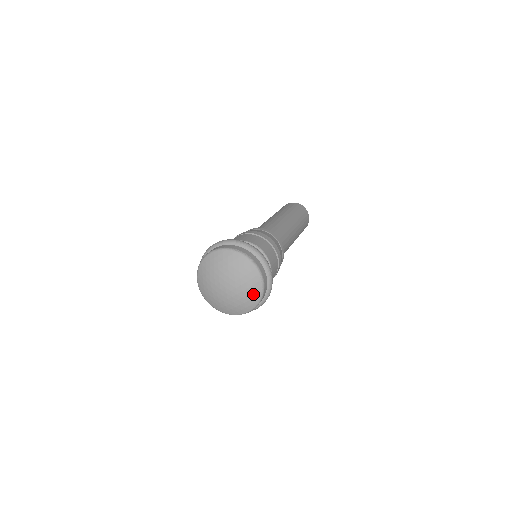
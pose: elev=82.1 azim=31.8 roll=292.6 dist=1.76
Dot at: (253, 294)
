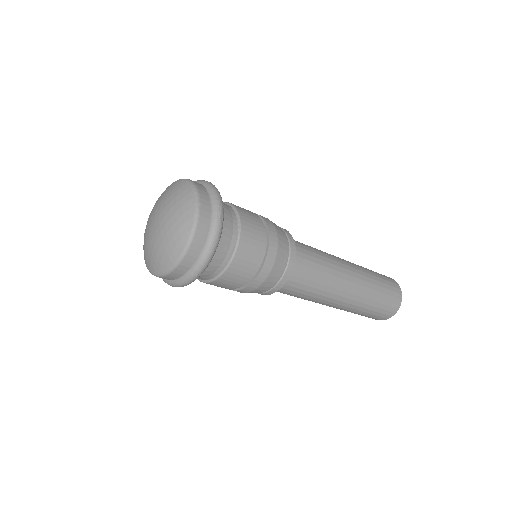
Dot at: (183, 218)
